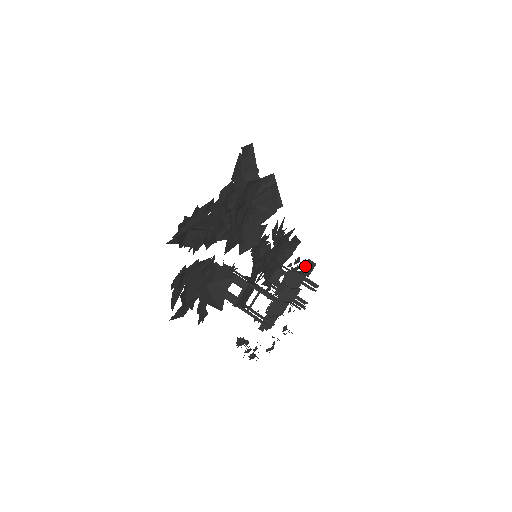
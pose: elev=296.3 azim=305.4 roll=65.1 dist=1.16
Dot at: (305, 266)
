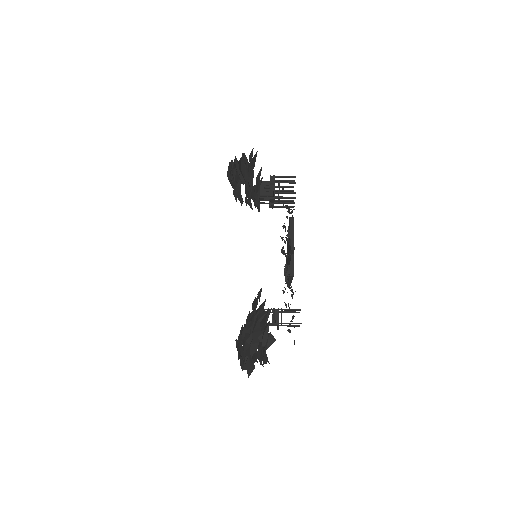
Dot at: (291, 252)
